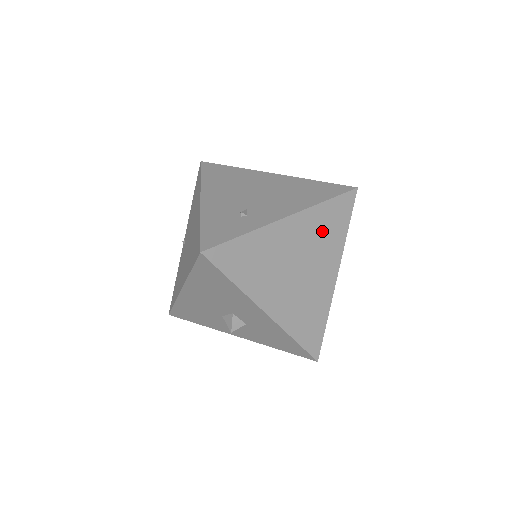
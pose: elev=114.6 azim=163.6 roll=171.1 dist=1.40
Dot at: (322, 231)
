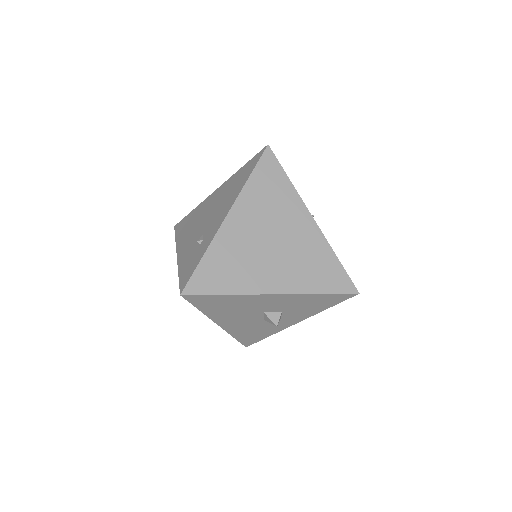
Dot at: (267, 200)
